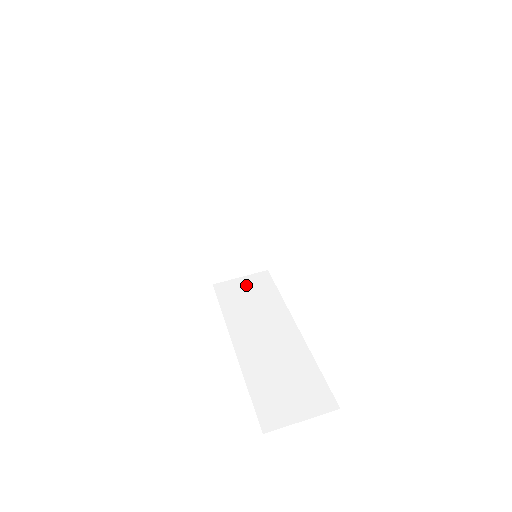
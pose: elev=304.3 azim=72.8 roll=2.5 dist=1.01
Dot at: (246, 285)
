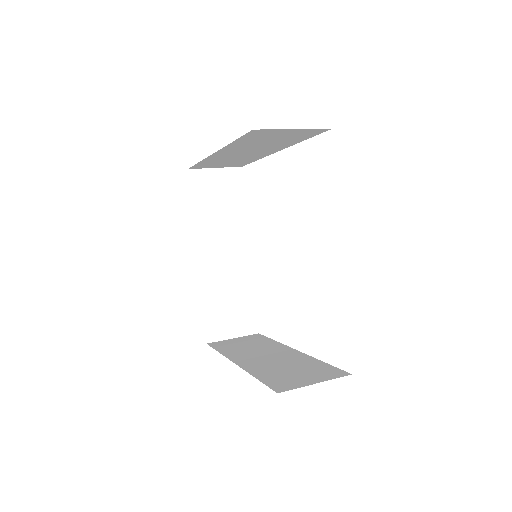
Dot at: (240, 340)
